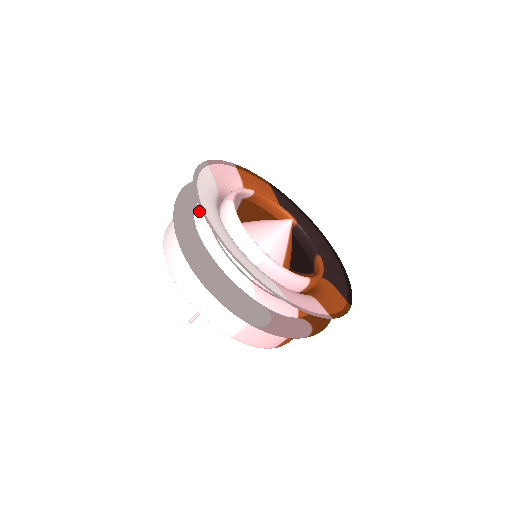
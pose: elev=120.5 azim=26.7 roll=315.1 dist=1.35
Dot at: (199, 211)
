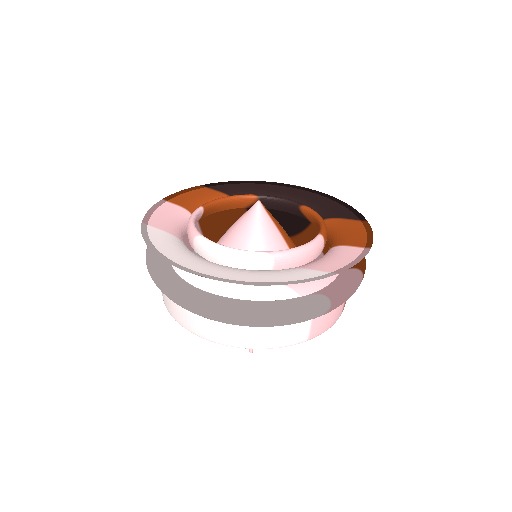
Dot at: (180, 270)
